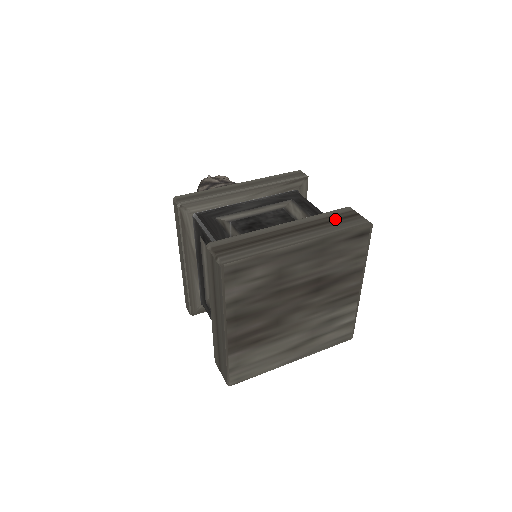
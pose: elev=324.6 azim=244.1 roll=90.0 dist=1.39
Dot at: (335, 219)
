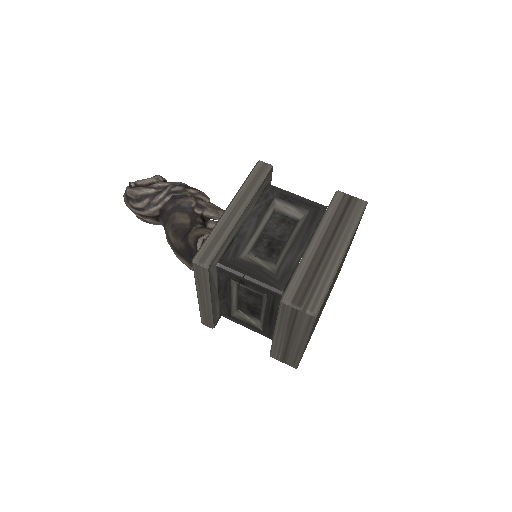
Dot at: (342, 212)
